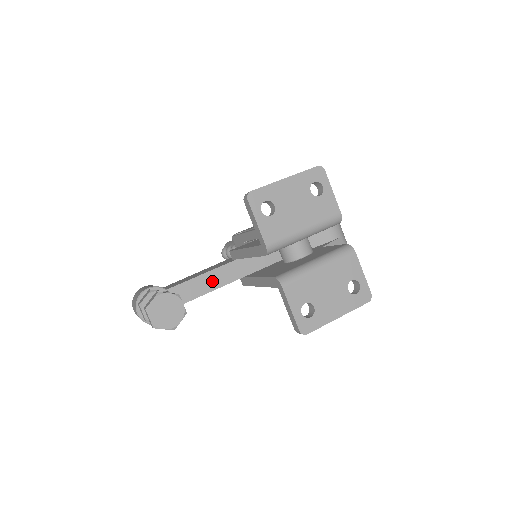
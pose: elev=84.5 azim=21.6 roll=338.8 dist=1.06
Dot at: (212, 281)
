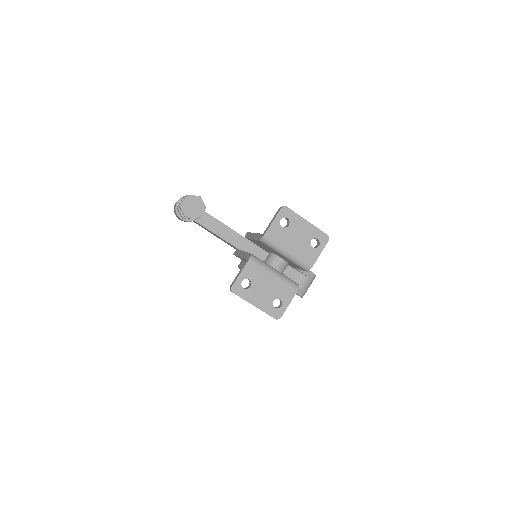
Dot at: (224, 232)
